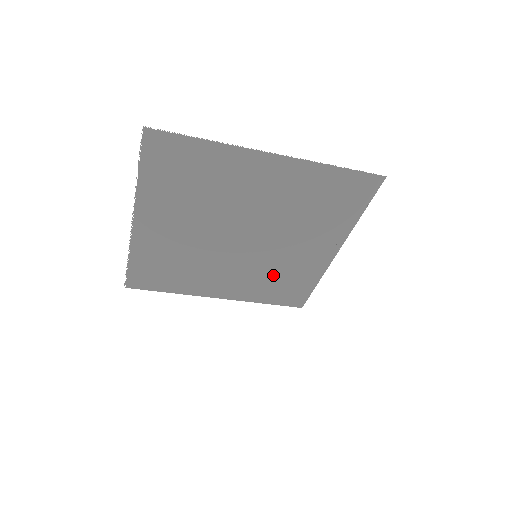
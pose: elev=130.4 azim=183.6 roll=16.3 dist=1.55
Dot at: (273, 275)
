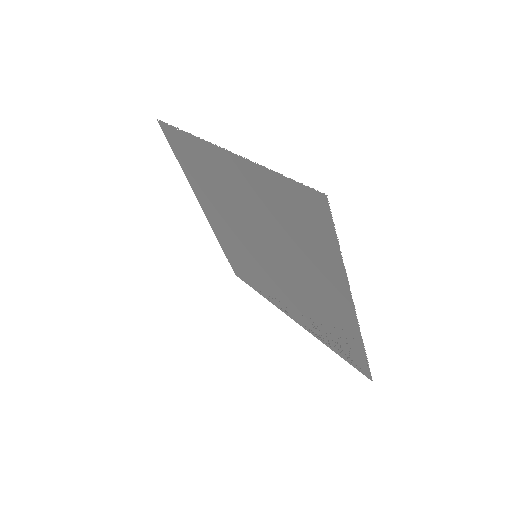
Dot at: (248, 263)
